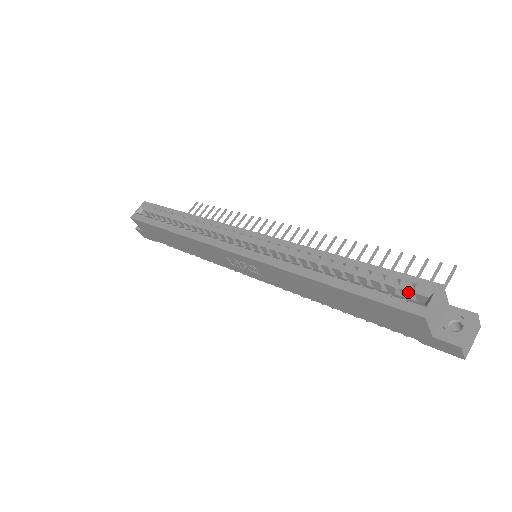
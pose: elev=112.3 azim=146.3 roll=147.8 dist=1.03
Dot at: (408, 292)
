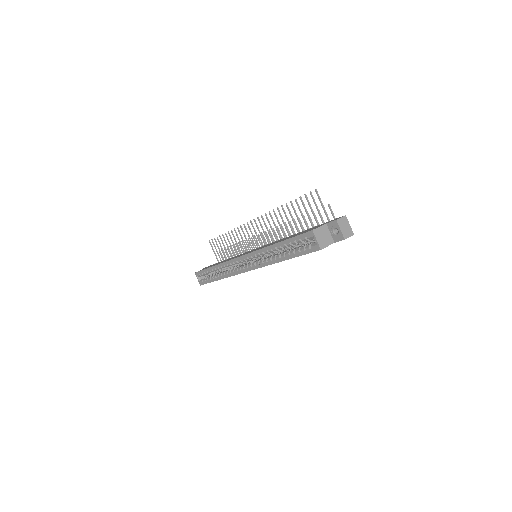
Dot at: occluded
